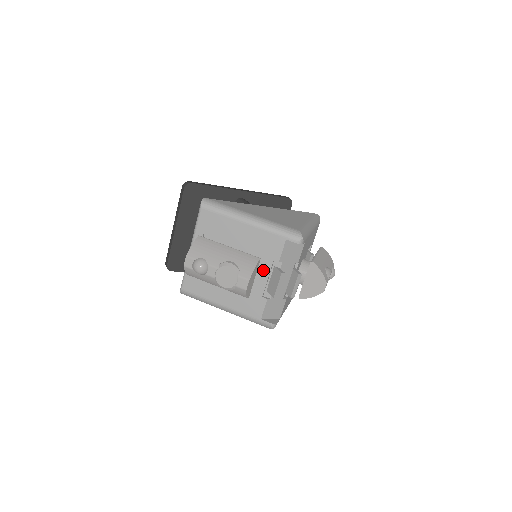
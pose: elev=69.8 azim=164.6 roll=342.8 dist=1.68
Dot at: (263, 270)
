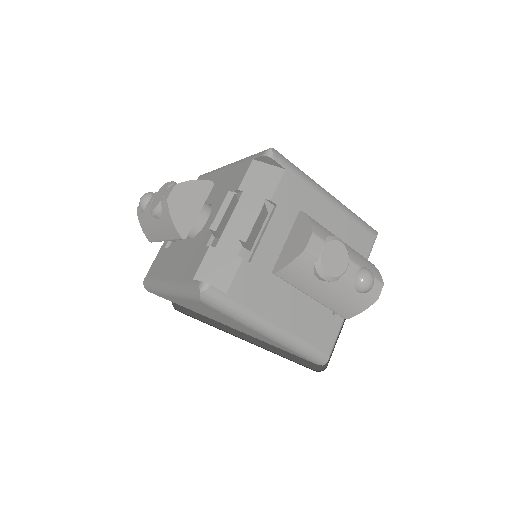
Dot at: occluded
